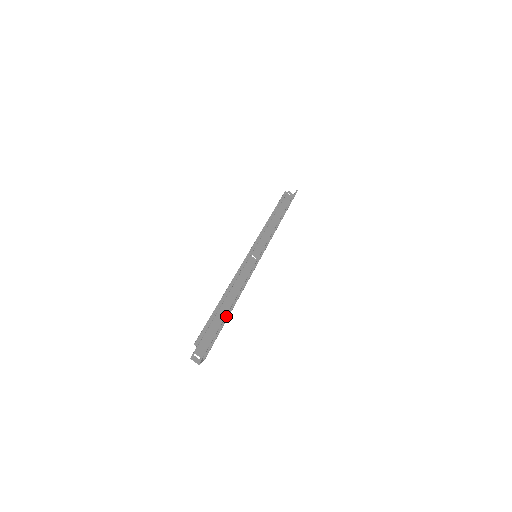
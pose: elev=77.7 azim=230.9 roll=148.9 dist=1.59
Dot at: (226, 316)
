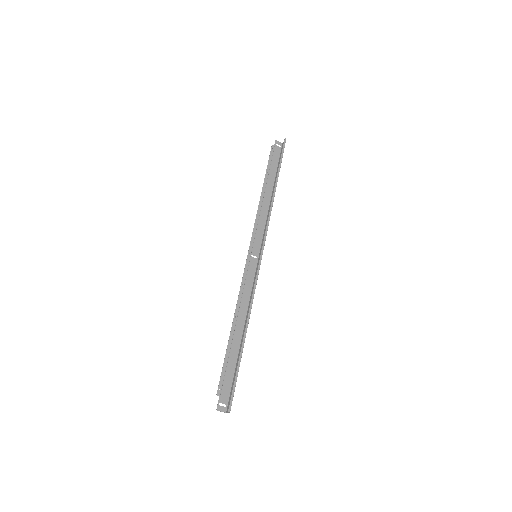
Dot at: (240, 352)
